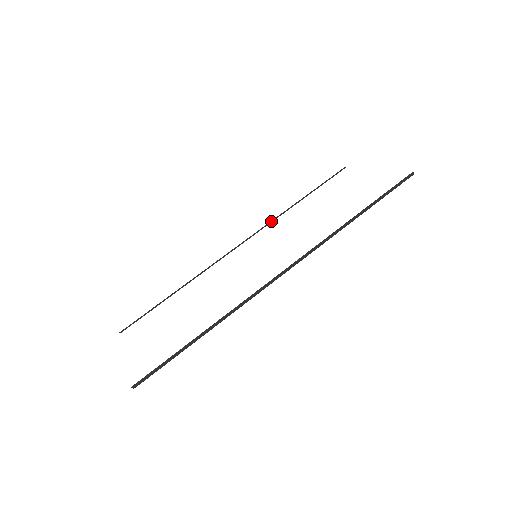
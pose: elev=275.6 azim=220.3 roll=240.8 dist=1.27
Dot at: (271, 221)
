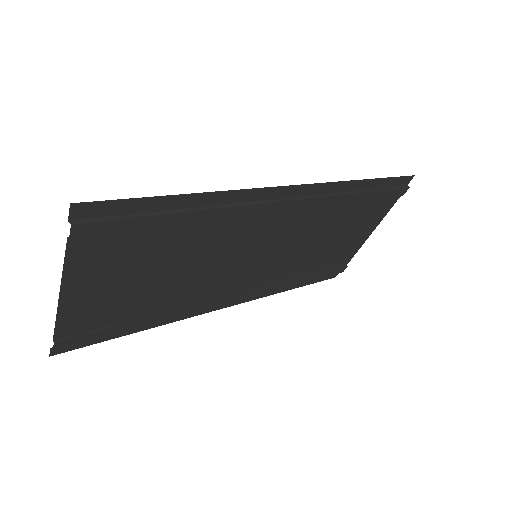
Dot at: (273, 284)
